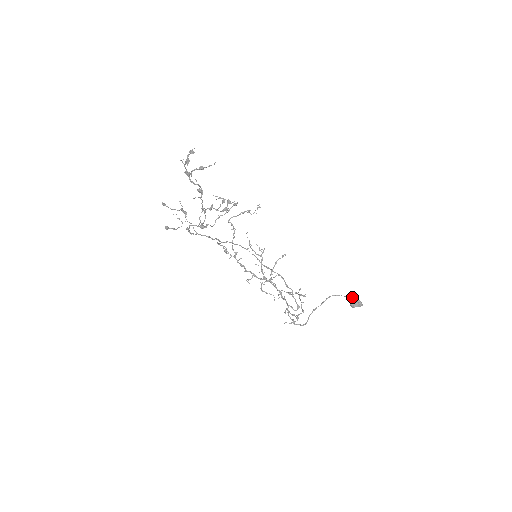
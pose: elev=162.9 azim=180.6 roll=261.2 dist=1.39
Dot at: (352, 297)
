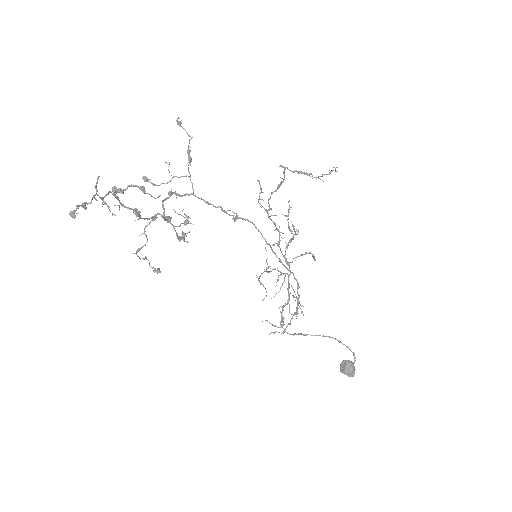
Dot at: (347, 362)
